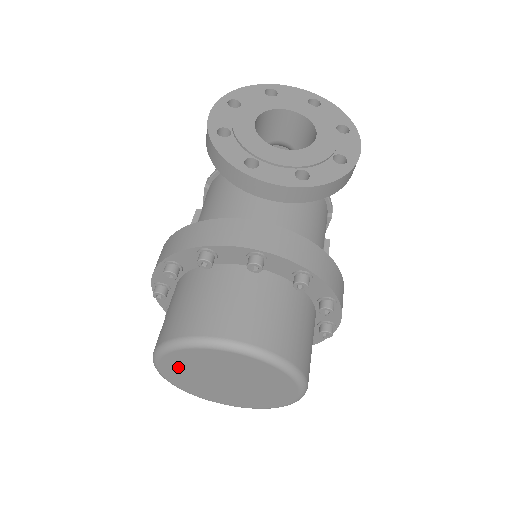
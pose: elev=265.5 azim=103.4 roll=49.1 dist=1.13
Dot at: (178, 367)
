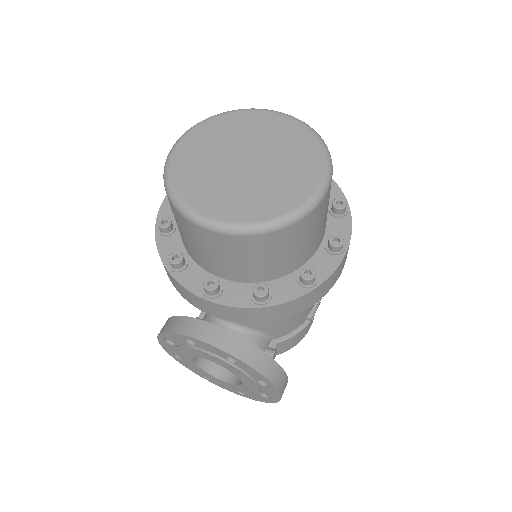
Dot at: (203, 141)
